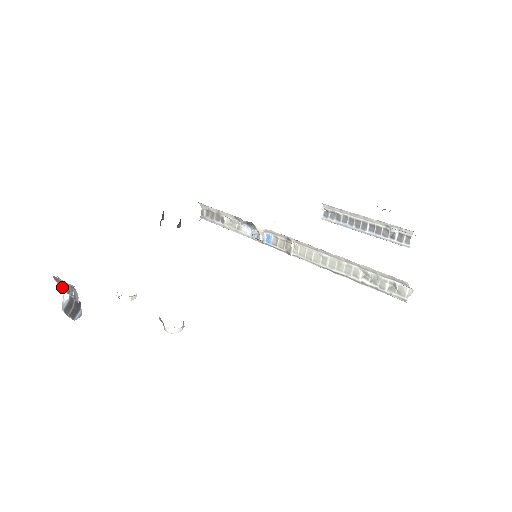
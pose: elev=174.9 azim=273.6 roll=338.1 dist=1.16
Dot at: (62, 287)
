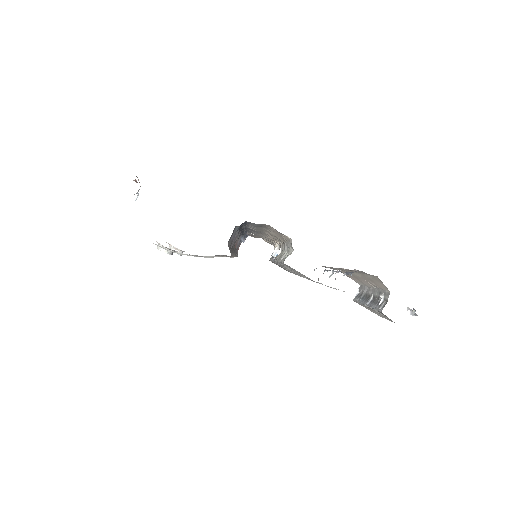
Dot at: (135, 181)
